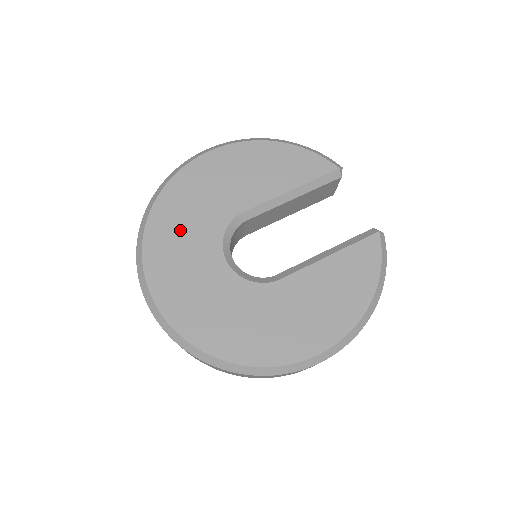
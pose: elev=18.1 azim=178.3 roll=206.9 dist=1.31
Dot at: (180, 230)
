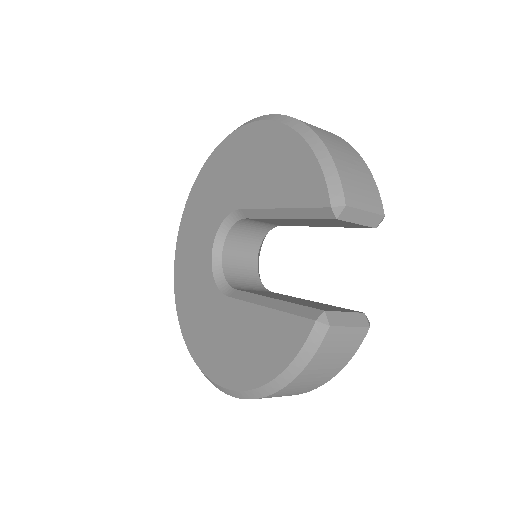
Dot at: (205, 200)
